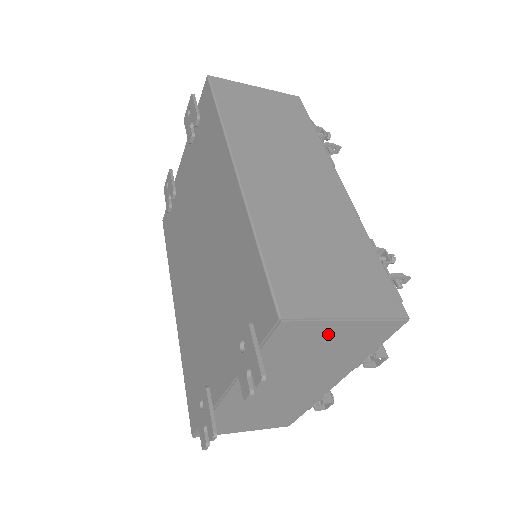
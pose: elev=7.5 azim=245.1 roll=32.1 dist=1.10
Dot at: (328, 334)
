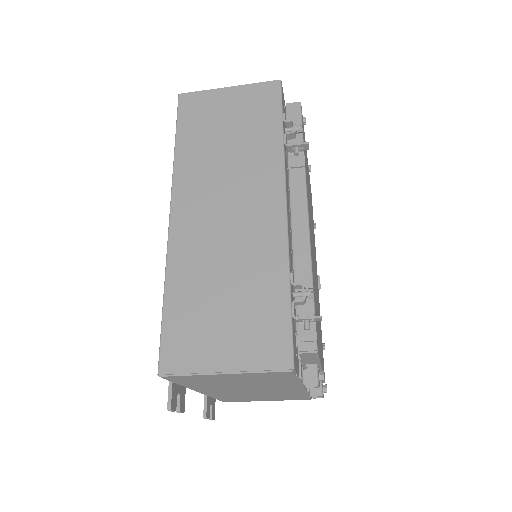
Dot at: (221, 377)
